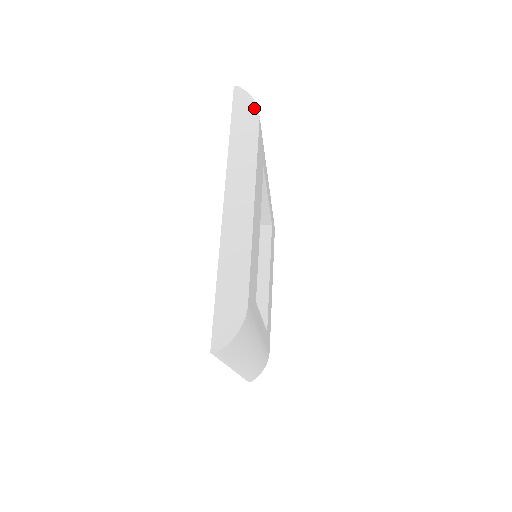
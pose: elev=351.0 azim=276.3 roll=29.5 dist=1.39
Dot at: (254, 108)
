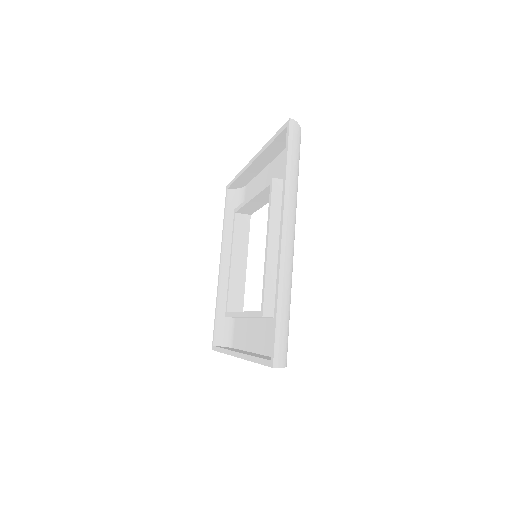
Dot at: occluded
